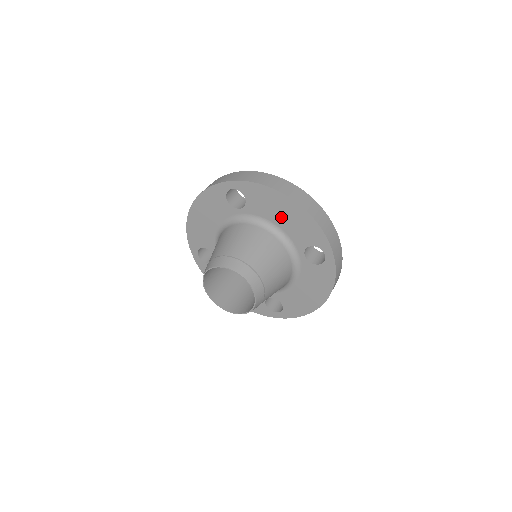
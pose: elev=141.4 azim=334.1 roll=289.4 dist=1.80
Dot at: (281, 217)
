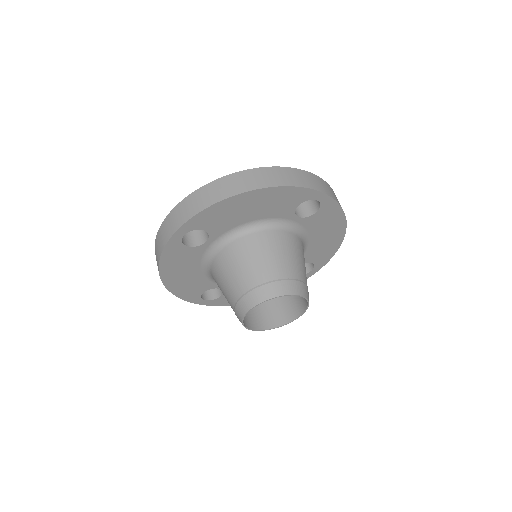
Dot at: (250, 212)
